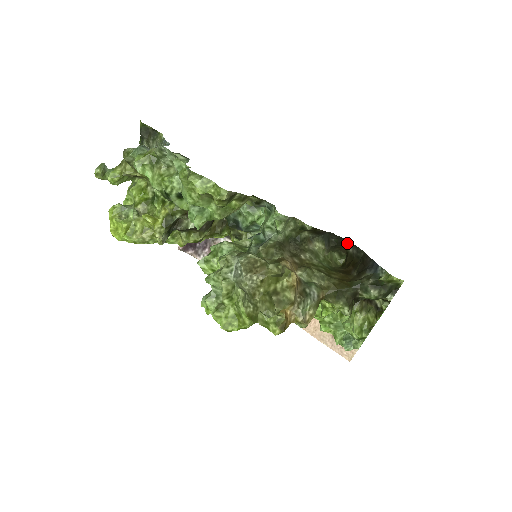
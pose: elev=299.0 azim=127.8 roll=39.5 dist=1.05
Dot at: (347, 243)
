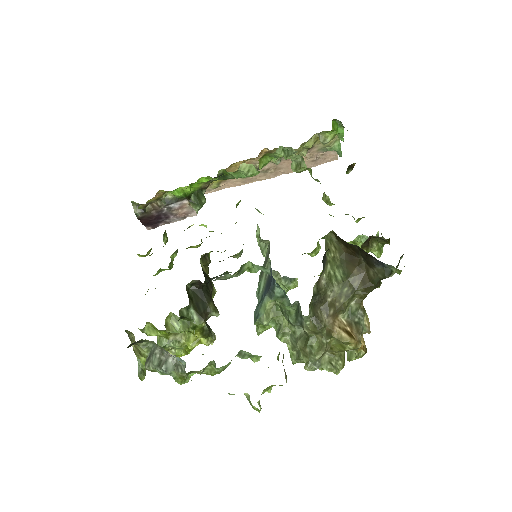
Dot at: occluded
